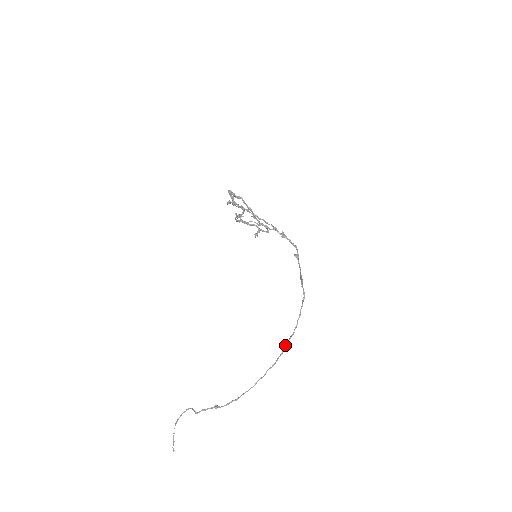
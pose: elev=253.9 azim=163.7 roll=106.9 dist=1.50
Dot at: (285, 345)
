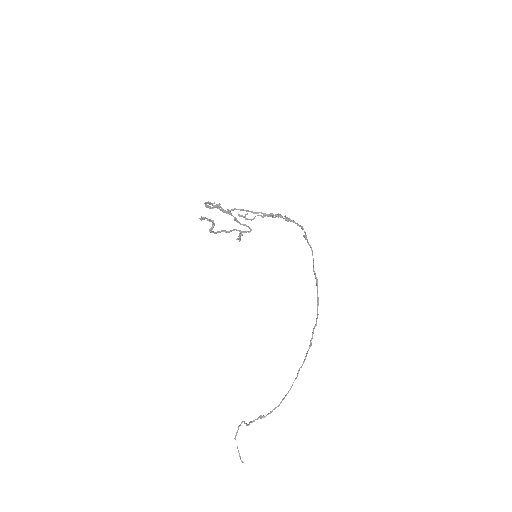
Dot at: (311, 339)
